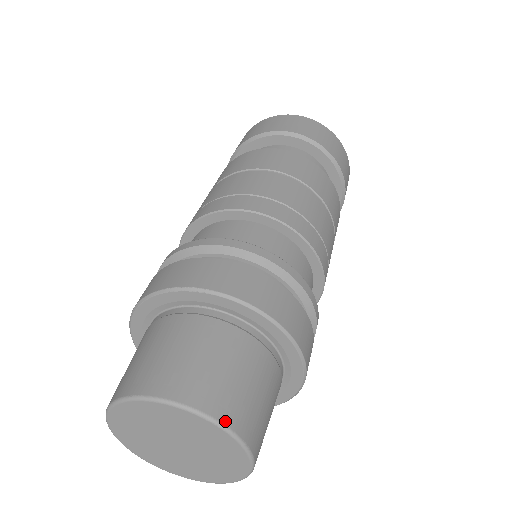
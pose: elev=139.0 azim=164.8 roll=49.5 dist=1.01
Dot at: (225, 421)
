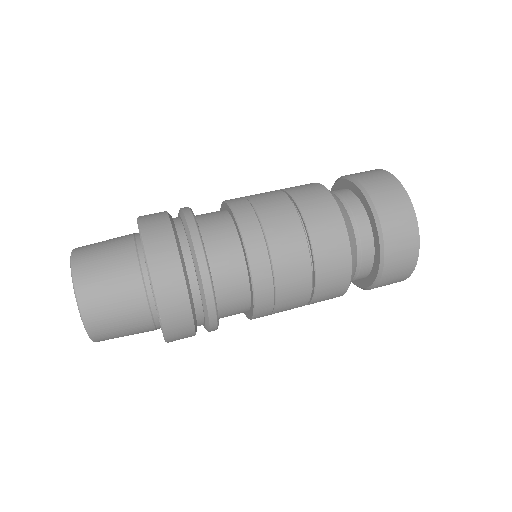
Dot at: (74, 258)
